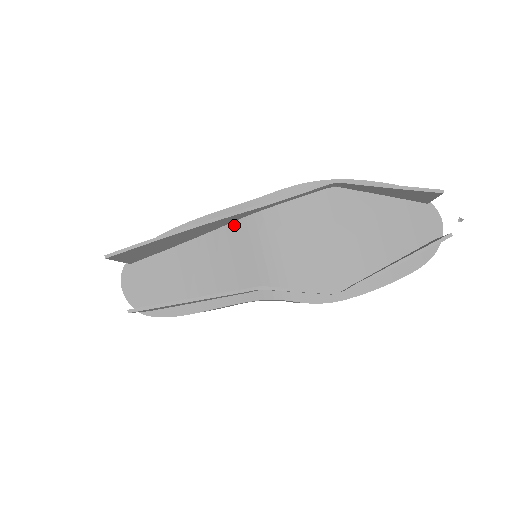
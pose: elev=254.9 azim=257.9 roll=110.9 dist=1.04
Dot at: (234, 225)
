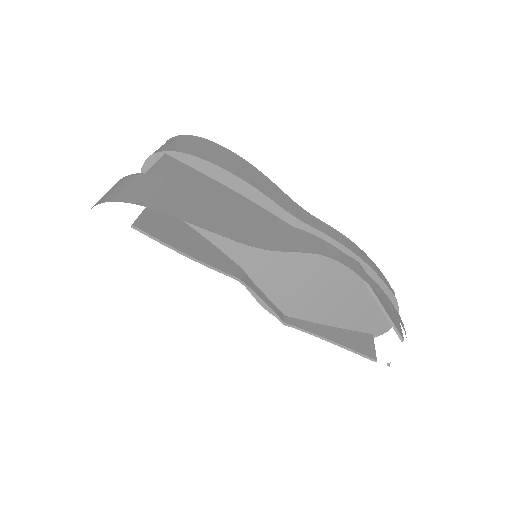
Dot at: occluded
